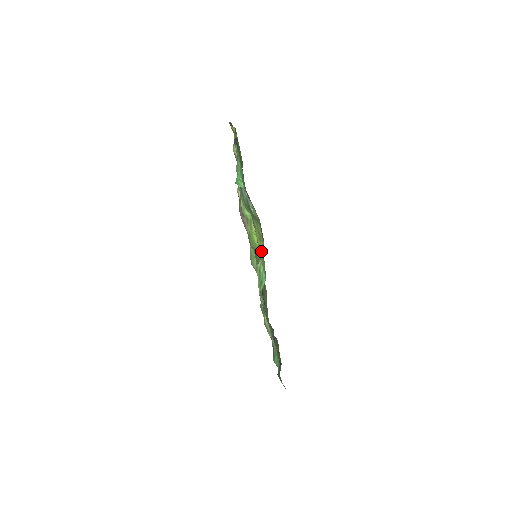
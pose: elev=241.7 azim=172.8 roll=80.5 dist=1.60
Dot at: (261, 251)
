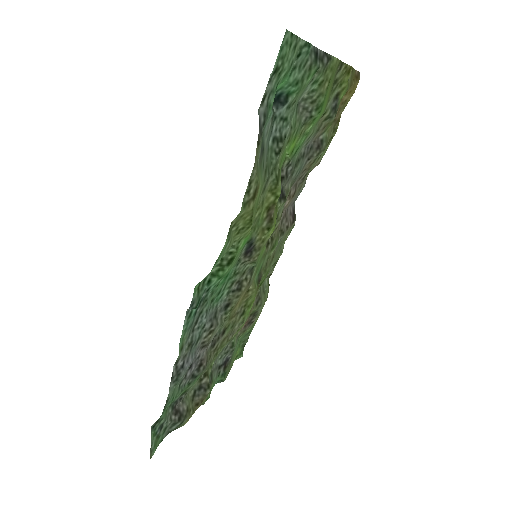
Dot at: (244, 234)
